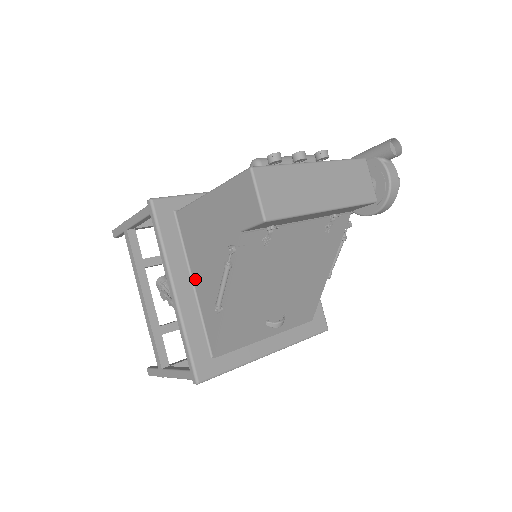
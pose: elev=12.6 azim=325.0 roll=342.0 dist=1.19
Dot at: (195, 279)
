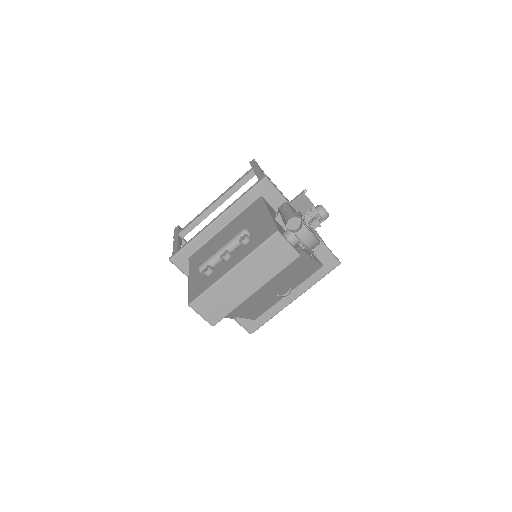
Dot at: occluded
